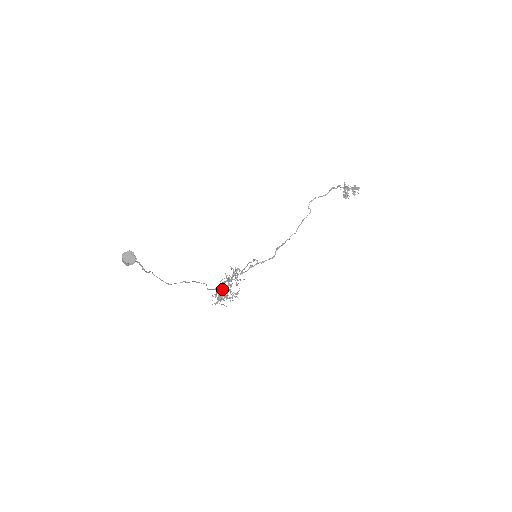
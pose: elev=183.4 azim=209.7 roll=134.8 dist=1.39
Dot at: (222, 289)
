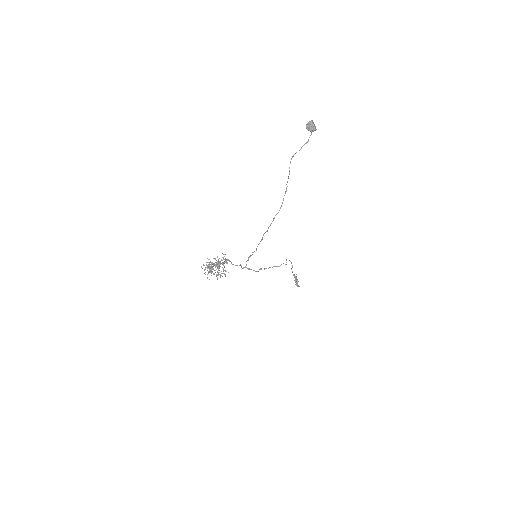
Dot at: occluded
